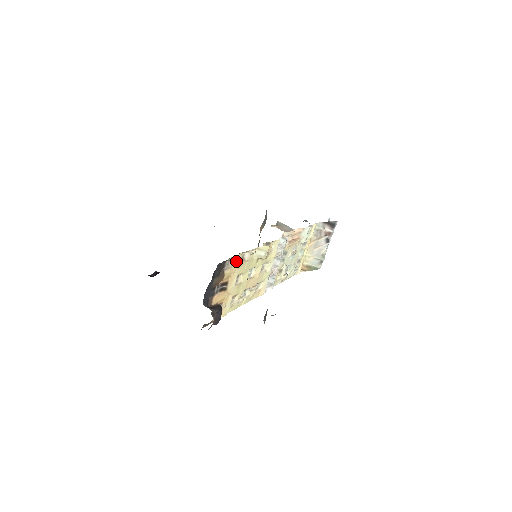
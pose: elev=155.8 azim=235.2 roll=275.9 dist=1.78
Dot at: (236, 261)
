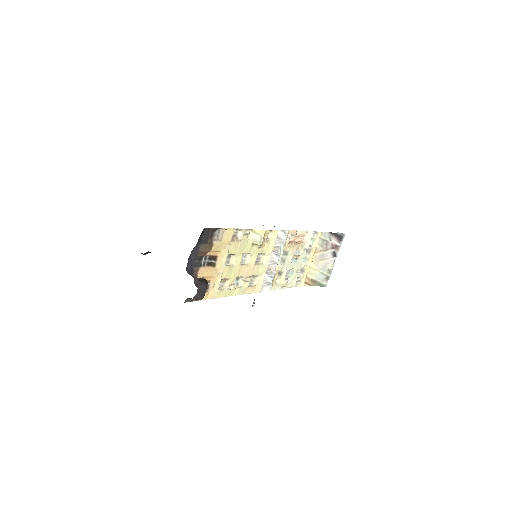
Dot at: (227, 235)
